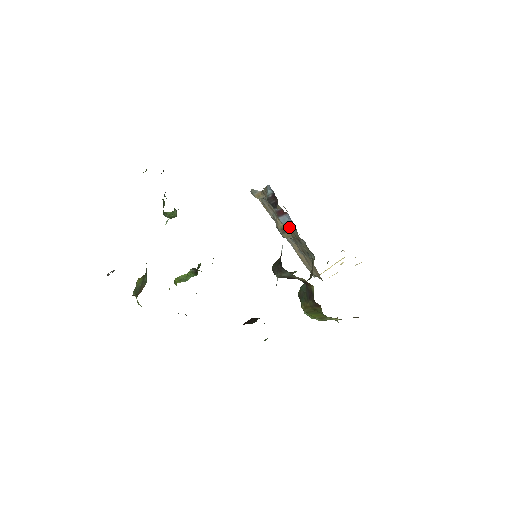
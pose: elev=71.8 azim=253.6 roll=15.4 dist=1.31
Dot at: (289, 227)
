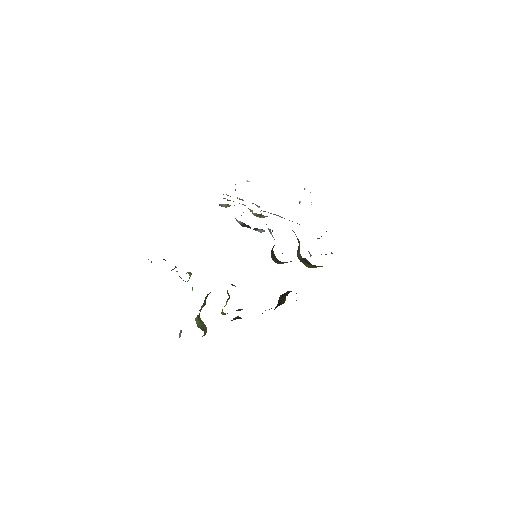
Dot at: occluded
